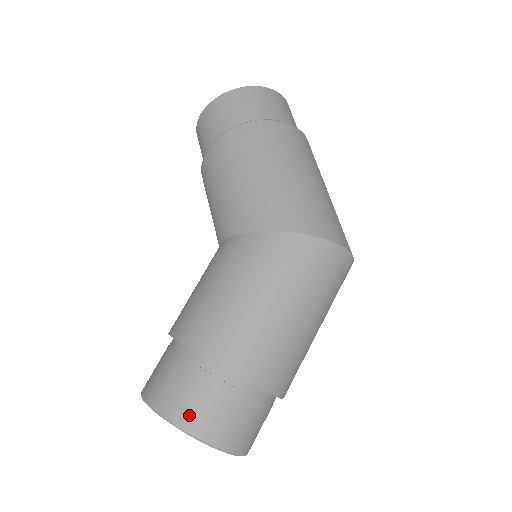
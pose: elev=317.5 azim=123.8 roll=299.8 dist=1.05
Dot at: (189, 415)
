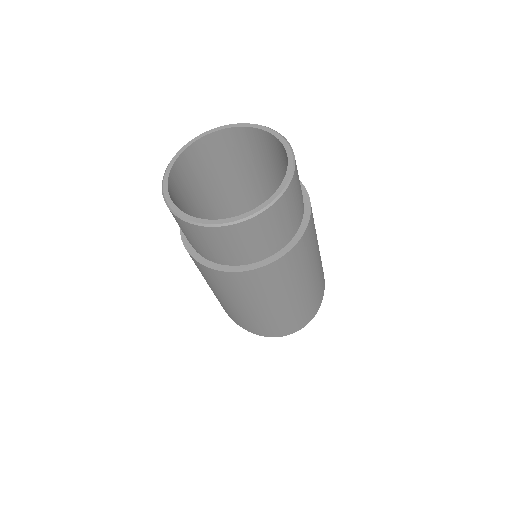
Dot at: occluded
